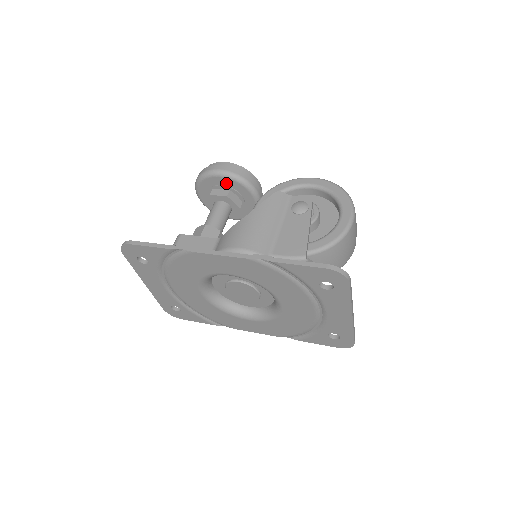
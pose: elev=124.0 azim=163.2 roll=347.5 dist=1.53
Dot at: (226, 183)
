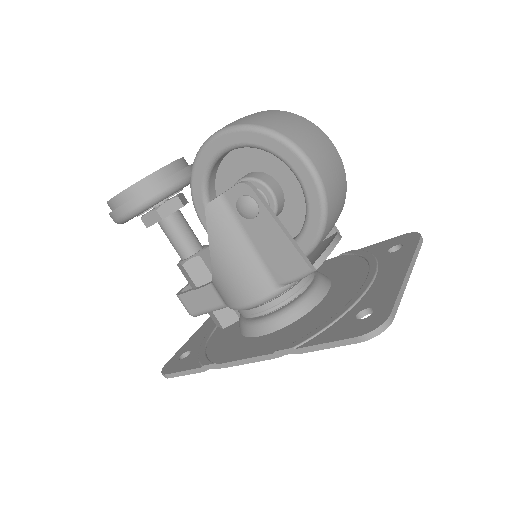
Dot at: (145, 211)
